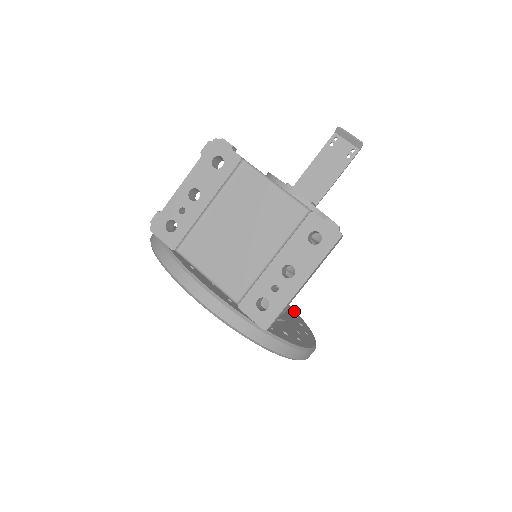
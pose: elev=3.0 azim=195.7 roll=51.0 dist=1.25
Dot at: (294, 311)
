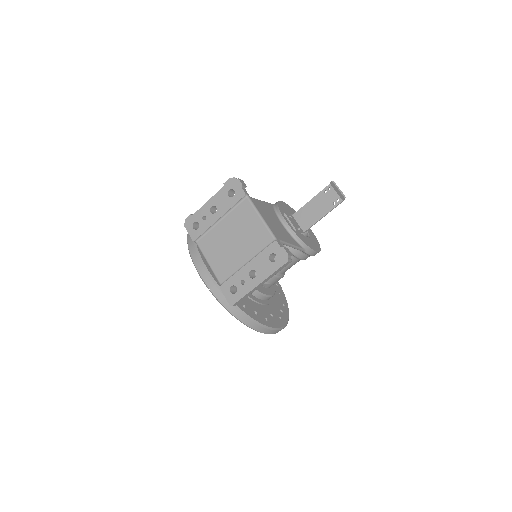
Dot at: (285, 301)
